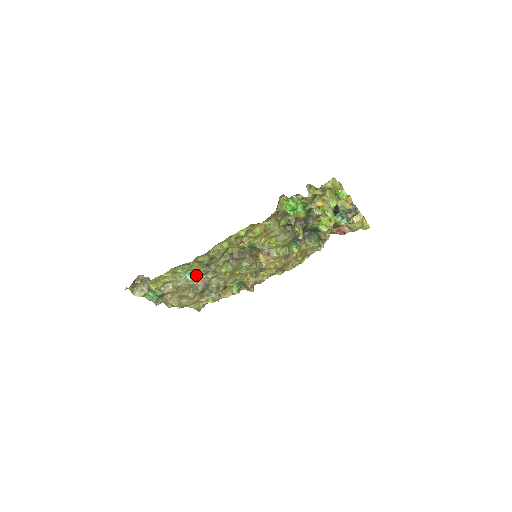
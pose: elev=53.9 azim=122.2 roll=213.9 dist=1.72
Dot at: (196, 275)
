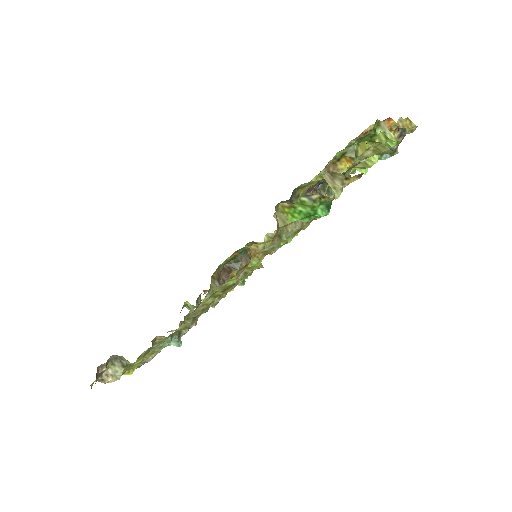
Dot at: occluded
